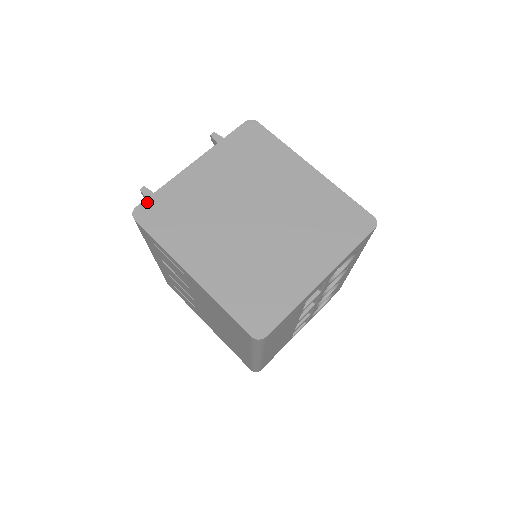
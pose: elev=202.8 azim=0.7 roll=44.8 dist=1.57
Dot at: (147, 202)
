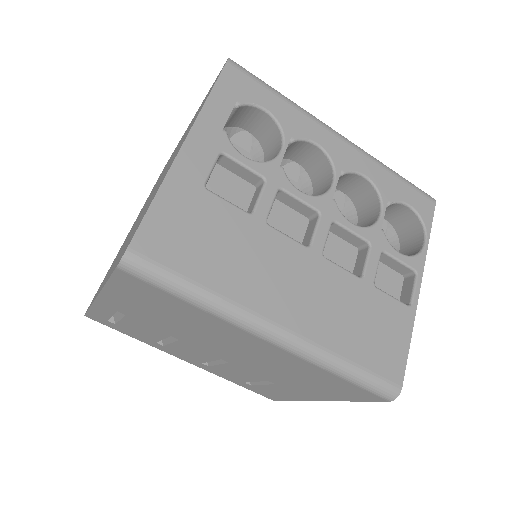
Dot at: occluded
